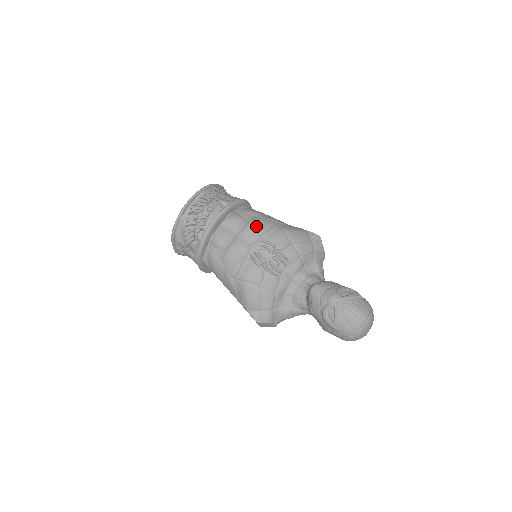
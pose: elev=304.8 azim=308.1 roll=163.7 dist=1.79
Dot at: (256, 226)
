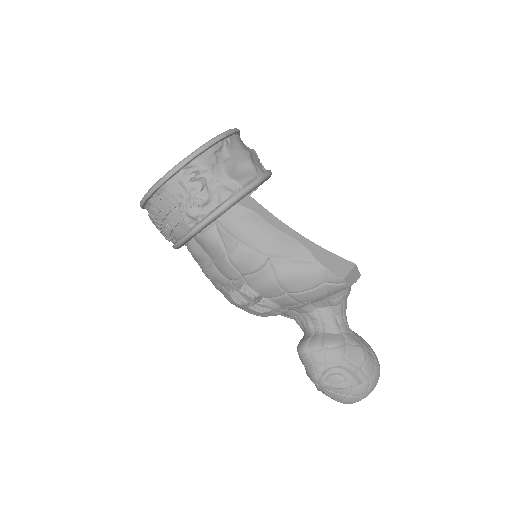
Dot at: (236, 265)
